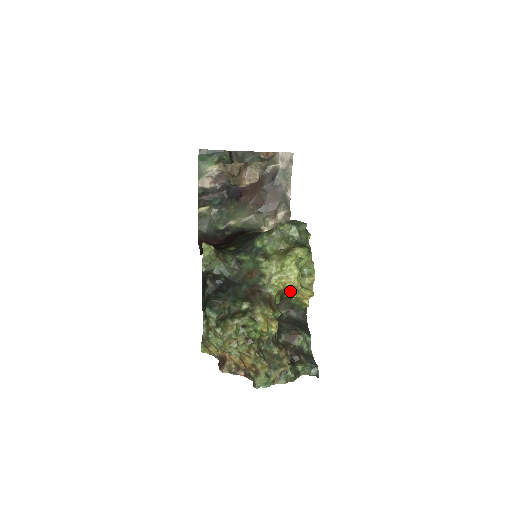
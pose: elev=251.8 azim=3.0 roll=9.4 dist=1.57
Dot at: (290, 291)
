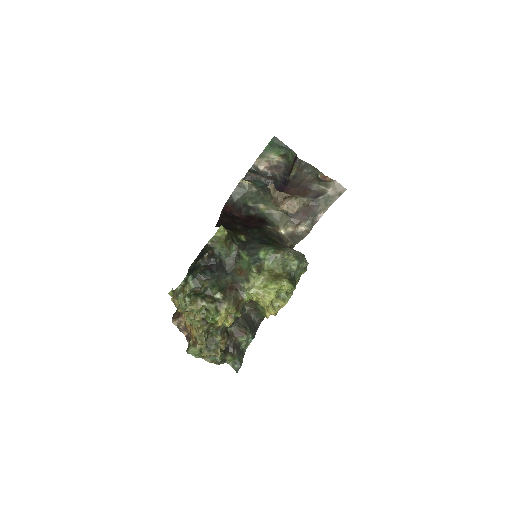
Dot at: occluded
